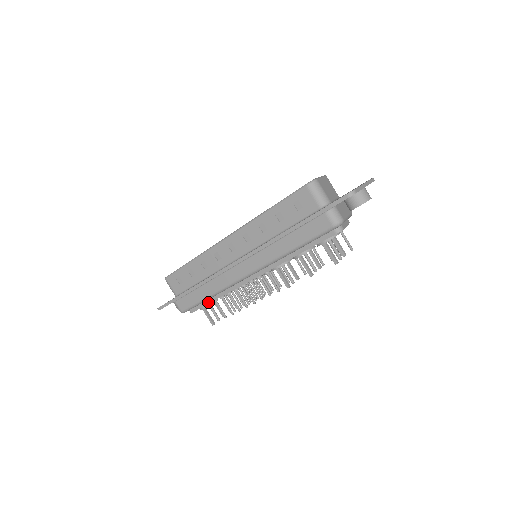
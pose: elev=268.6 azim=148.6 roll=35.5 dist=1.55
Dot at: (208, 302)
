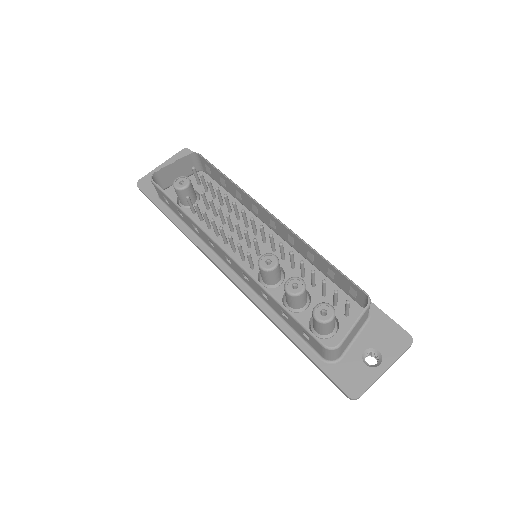
Dot at: occluded
